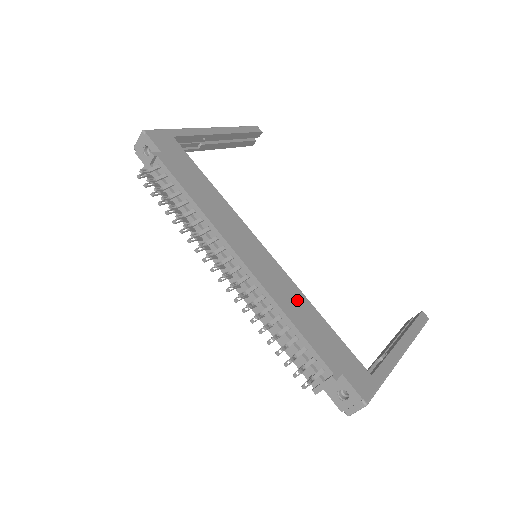
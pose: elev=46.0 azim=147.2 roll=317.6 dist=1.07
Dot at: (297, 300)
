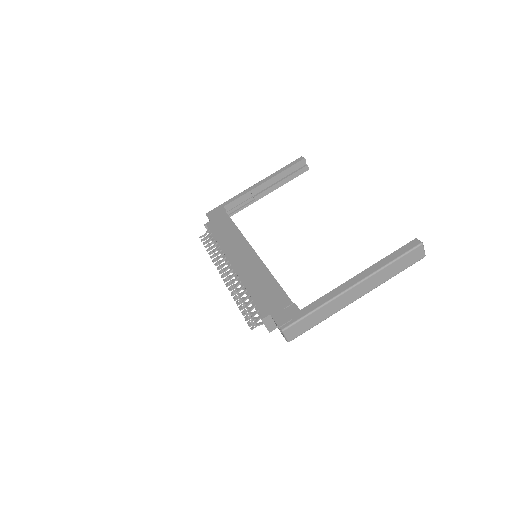
Dot at: (260, 275)
